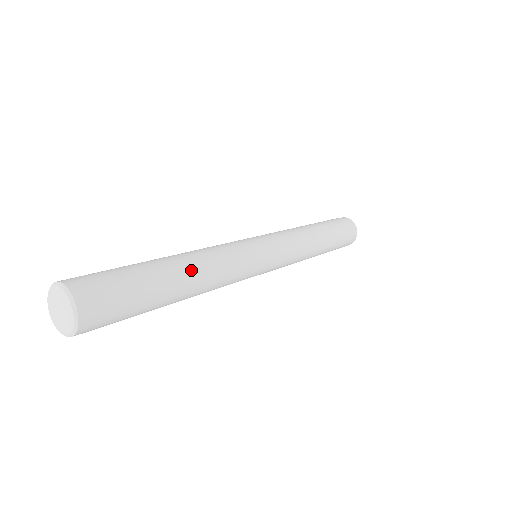
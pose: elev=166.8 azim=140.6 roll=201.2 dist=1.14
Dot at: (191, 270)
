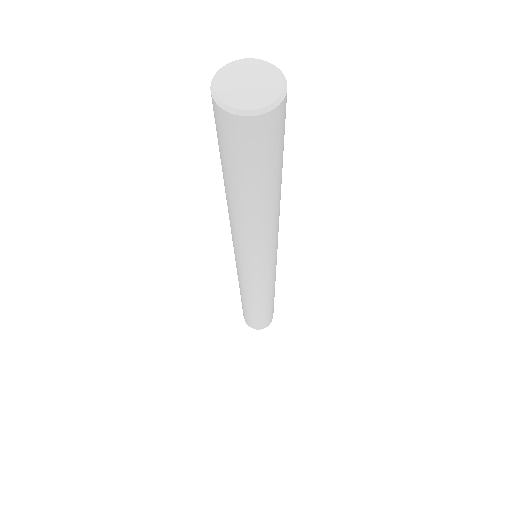
Dot at: occluded
